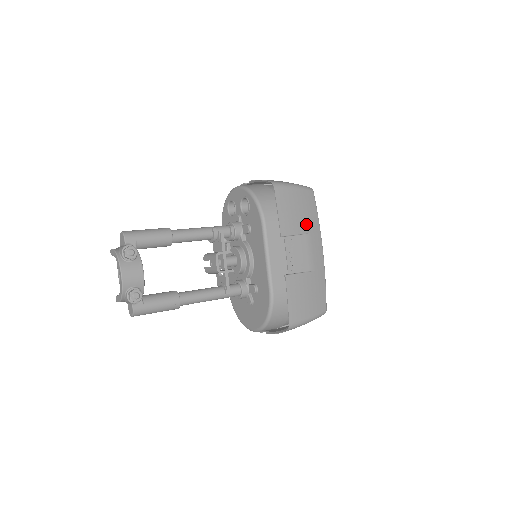
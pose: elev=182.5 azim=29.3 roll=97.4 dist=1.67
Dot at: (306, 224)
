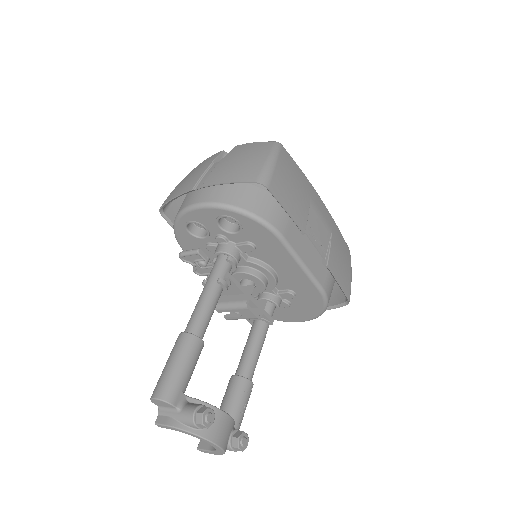
Dot at: (304, 192)
